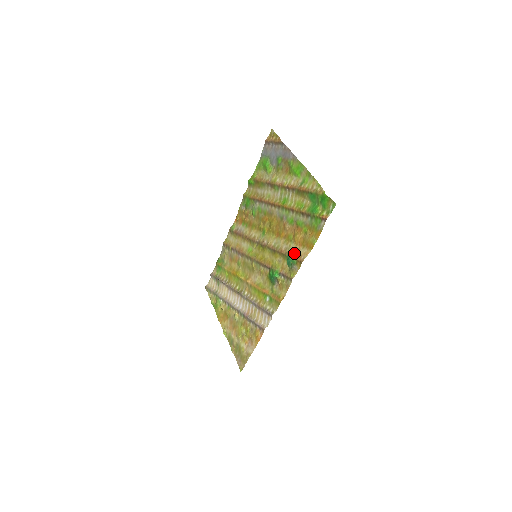
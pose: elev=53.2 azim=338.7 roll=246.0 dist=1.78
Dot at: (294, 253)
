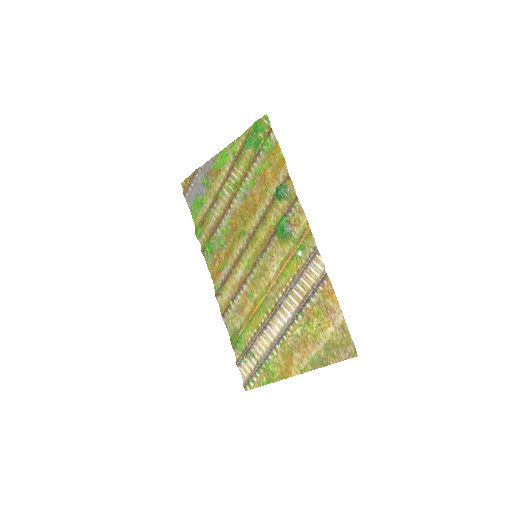
Dot at: (277, 186)
